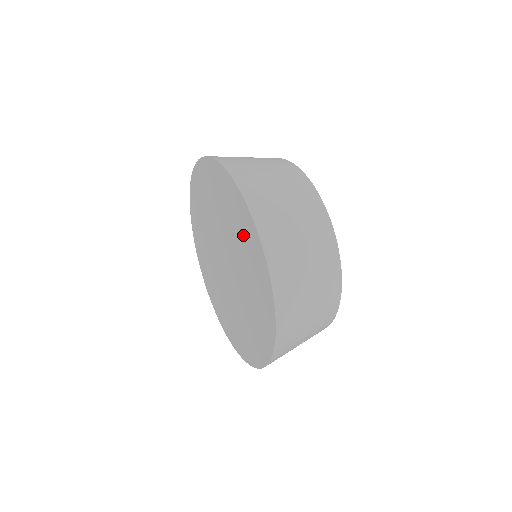
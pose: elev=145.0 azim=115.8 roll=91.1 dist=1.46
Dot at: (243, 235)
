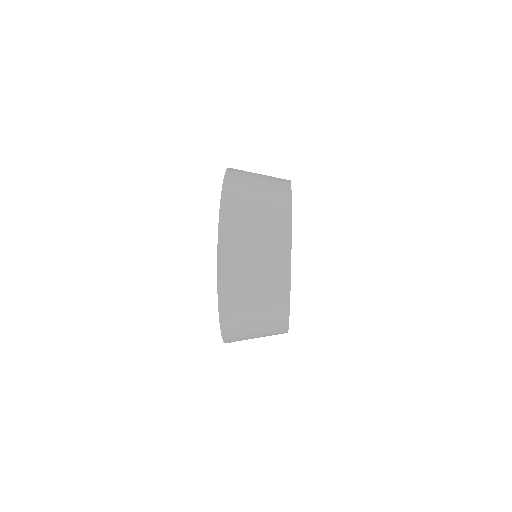
Dot at: occluded
